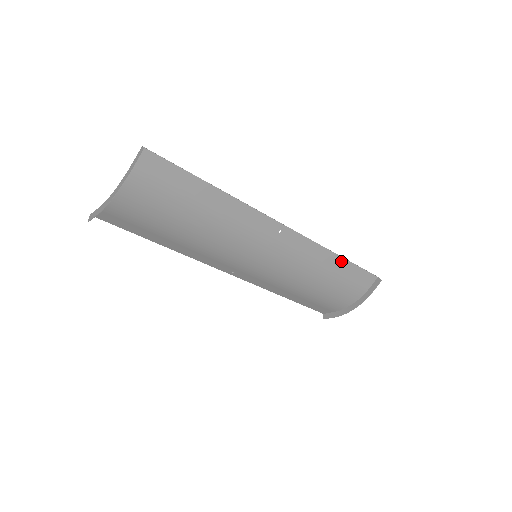
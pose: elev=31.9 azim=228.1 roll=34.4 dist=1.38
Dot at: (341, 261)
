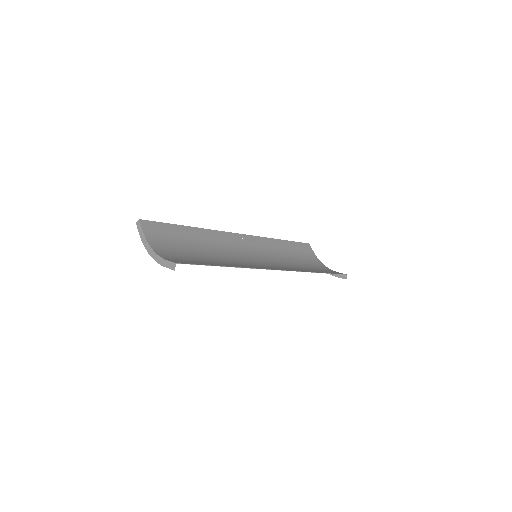
Dot at: (320, 272)
